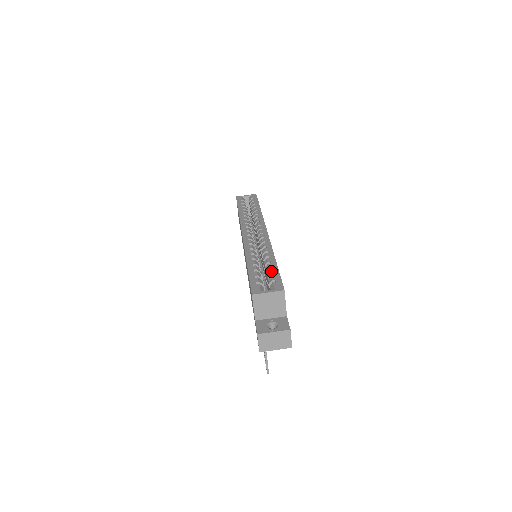
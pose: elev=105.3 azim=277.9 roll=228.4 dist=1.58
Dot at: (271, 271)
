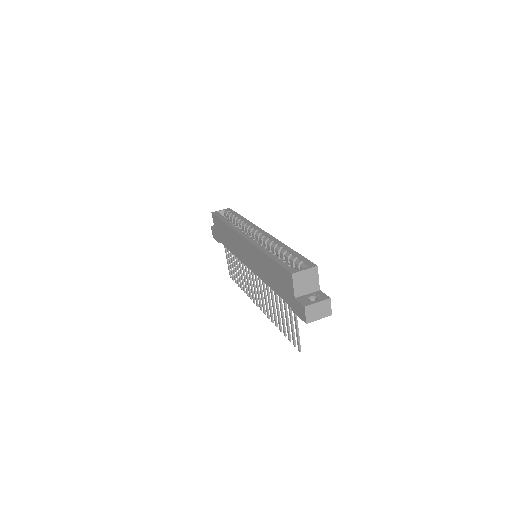
Dot at: (294, 256)
